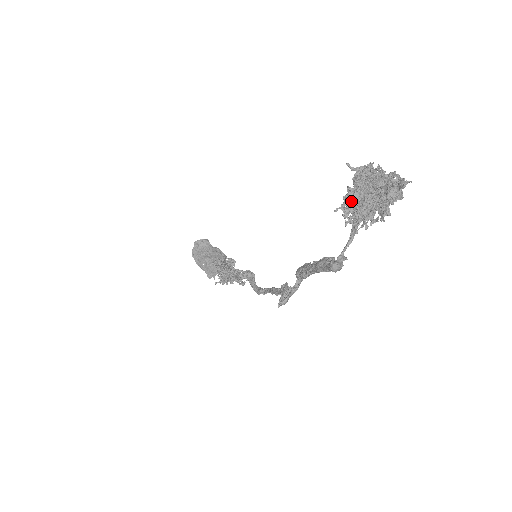
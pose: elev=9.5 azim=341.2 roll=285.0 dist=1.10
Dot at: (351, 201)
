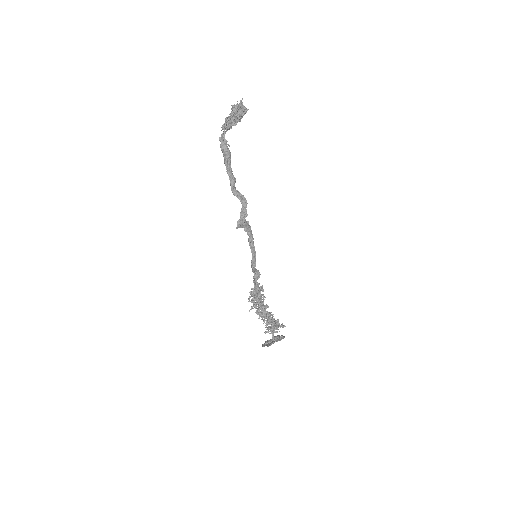
Dot at: occluded
